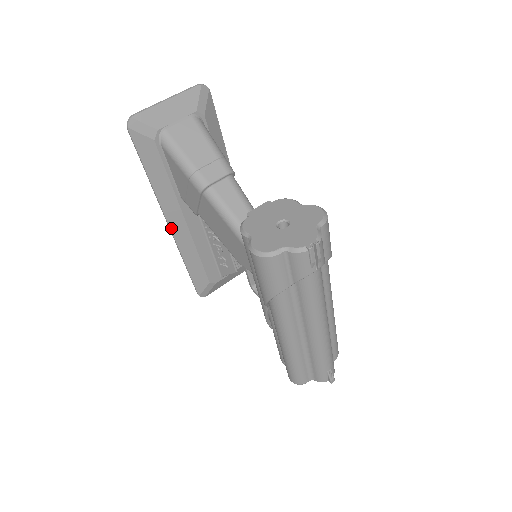
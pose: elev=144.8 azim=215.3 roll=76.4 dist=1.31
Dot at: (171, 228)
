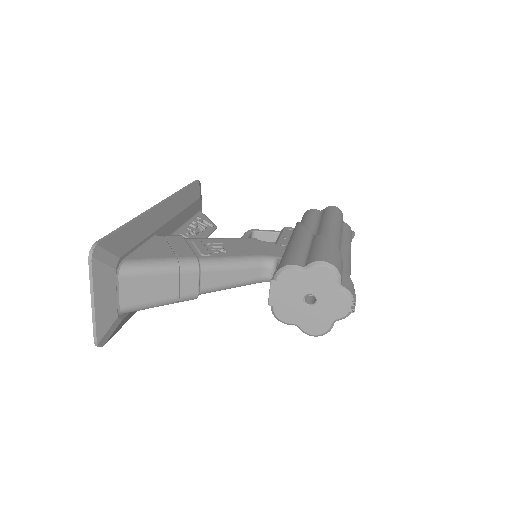
Dot at: occluded
